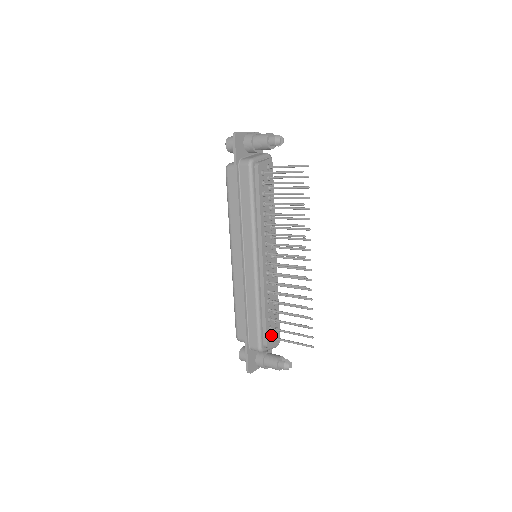
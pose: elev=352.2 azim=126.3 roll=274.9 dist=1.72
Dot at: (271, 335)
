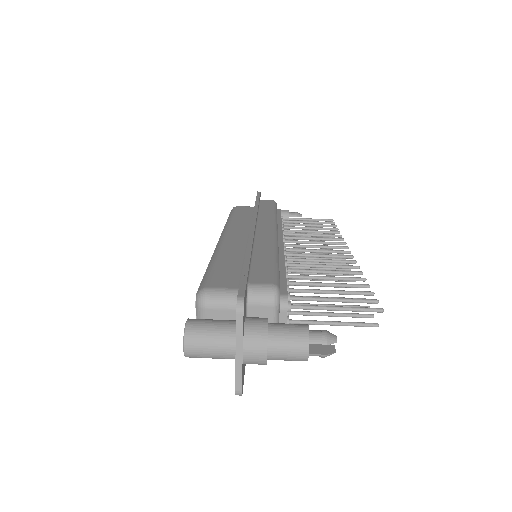
Dot at: occluded
